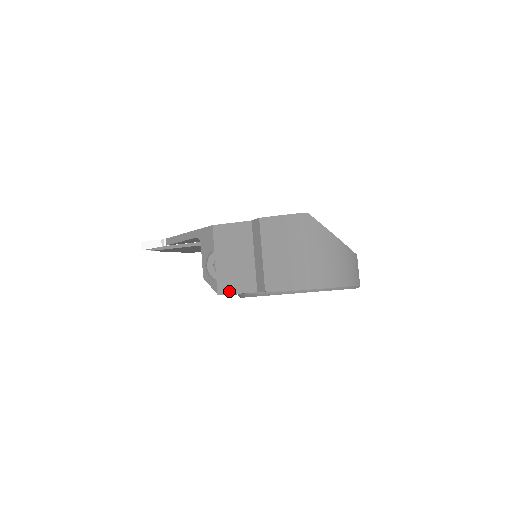
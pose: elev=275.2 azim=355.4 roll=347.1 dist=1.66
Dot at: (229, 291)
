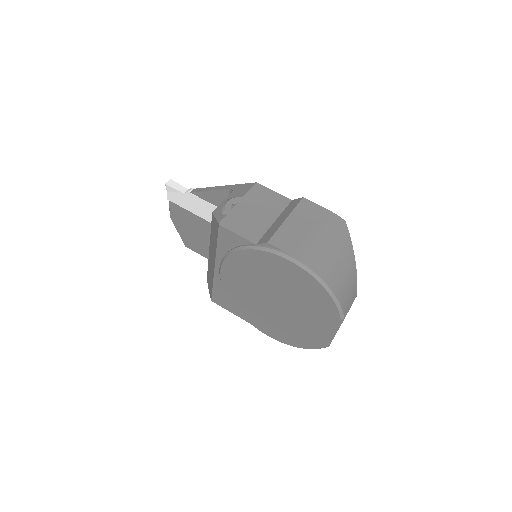
Dot at: (231, 228)
